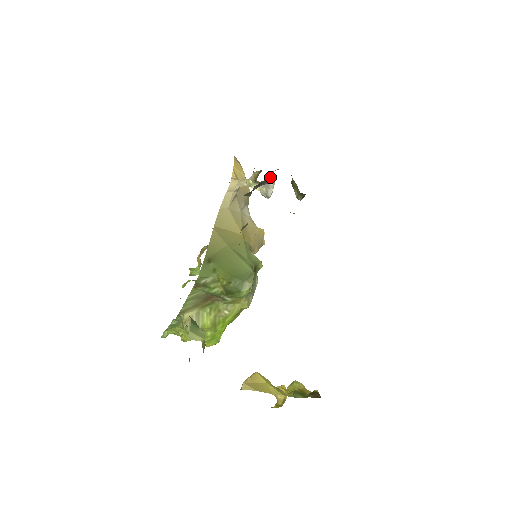
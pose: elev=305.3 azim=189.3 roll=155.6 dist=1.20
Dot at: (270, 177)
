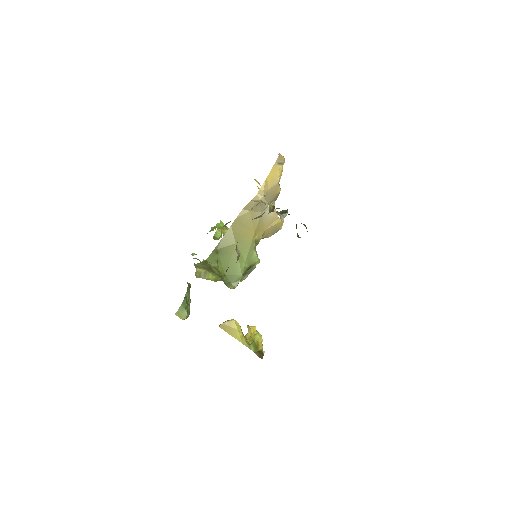
Dot at: (281, 213)
